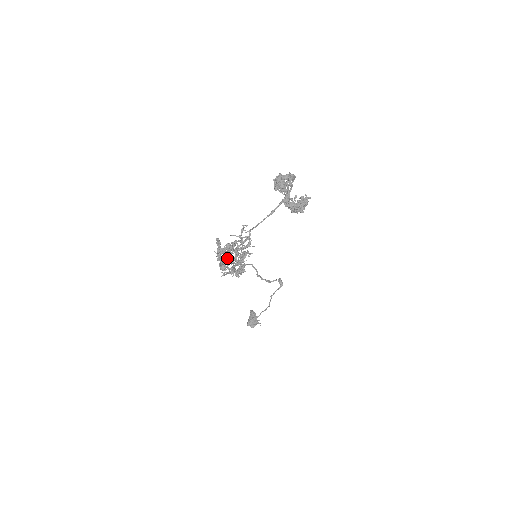
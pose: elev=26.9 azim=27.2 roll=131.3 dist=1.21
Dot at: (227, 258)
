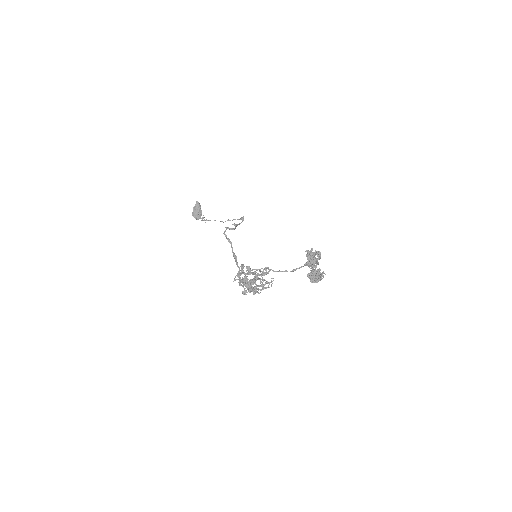
Dot at: (250, 288)
